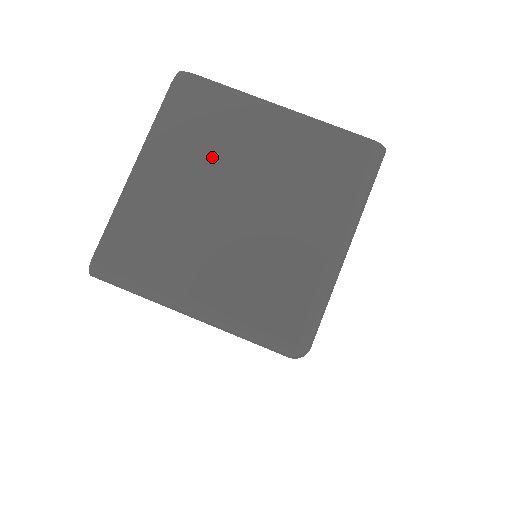
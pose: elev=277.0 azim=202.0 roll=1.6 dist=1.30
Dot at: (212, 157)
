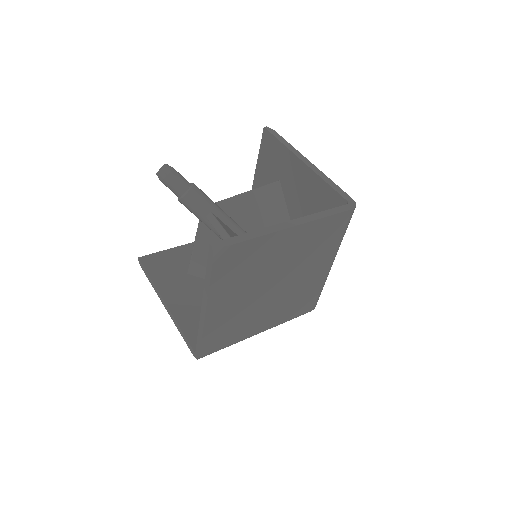
Dot at: (255, 278)
